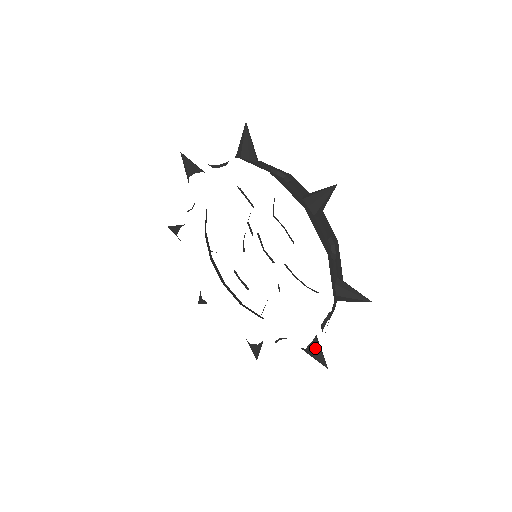
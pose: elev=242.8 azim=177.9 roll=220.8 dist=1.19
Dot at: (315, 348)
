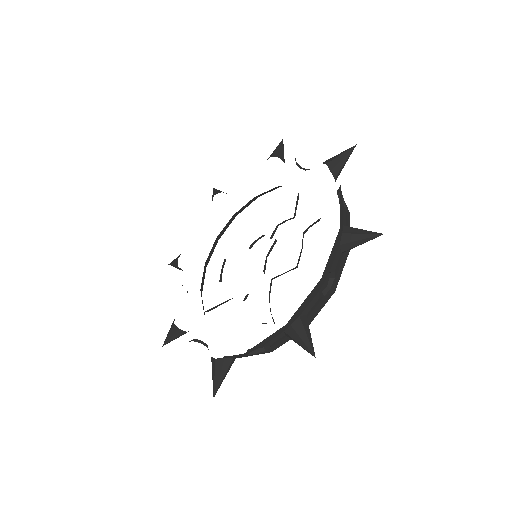
Dot at: (223, 366)
